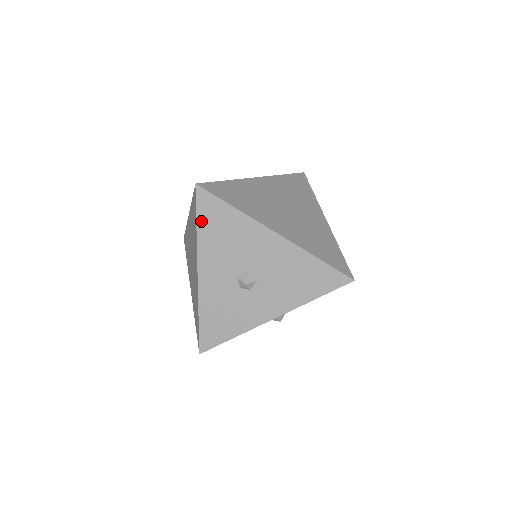
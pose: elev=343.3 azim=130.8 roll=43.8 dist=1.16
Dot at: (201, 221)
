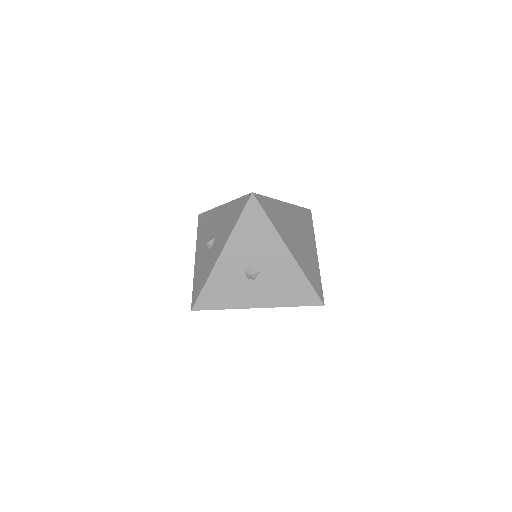
Dot at: (199, 230)
